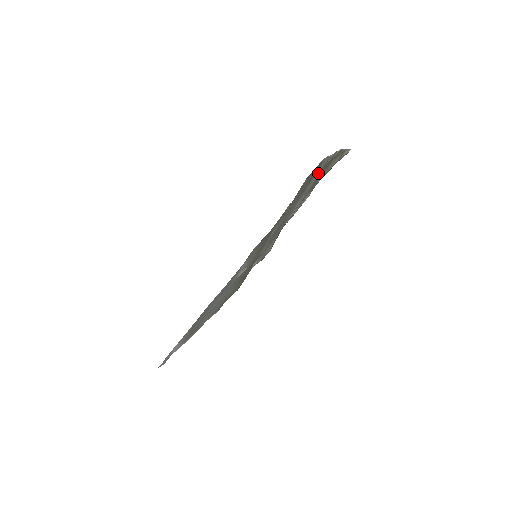
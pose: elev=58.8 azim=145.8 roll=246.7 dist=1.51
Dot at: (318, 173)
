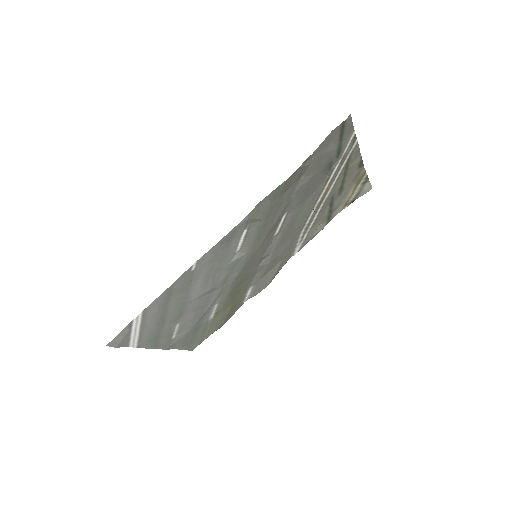
Dot at: (340, 168)
